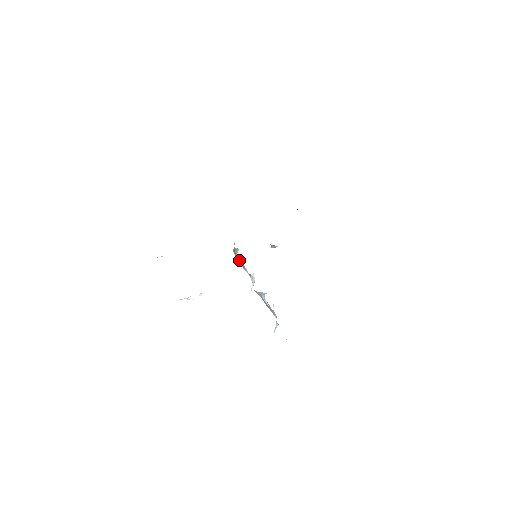
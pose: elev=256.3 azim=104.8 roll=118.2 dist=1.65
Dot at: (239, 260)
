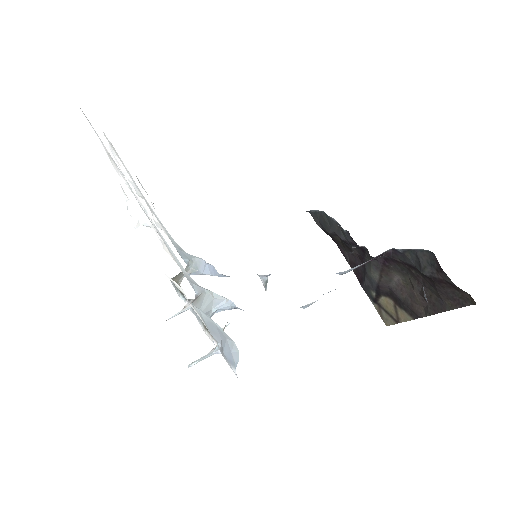
Dot at: (180, 283)
